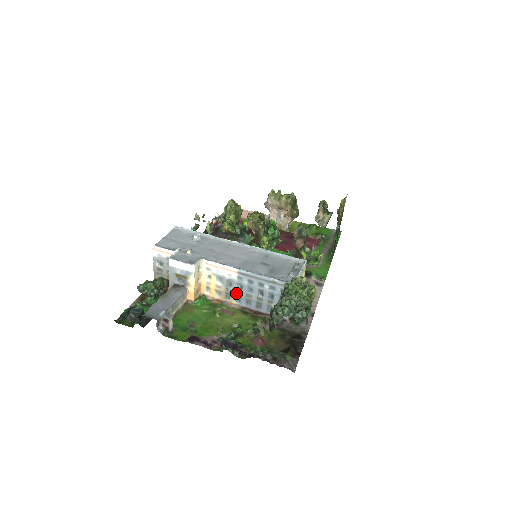
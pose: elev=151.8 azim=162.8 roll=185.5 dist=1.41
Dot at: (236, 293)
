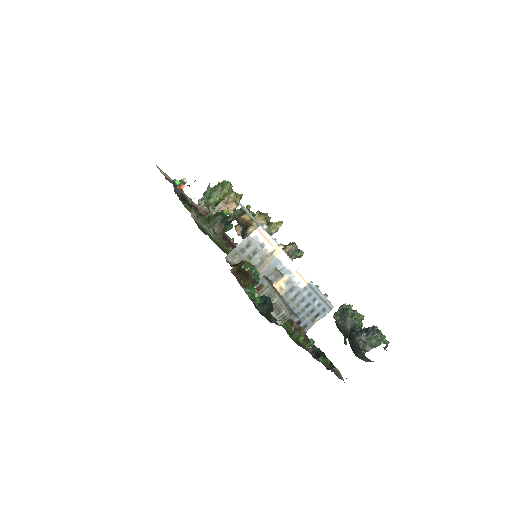
Dot at: (290, 299)
